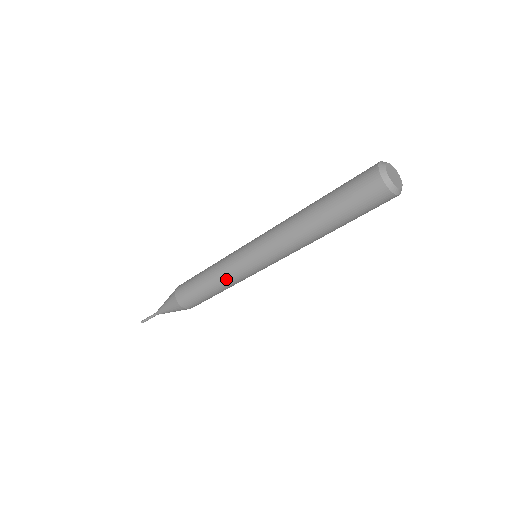
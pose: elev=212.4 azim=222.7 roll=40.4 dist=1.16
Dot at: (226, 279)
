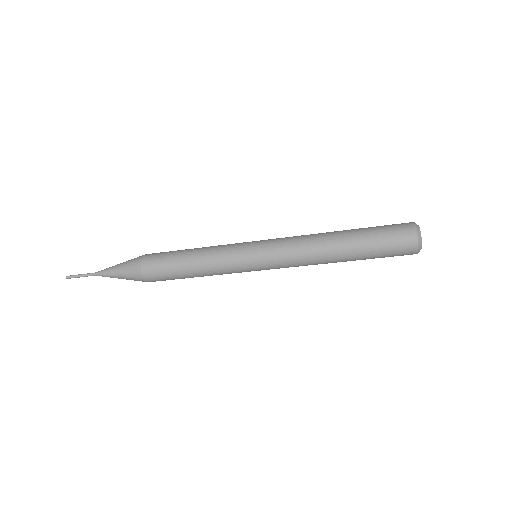
Dot at: (221, 274)
